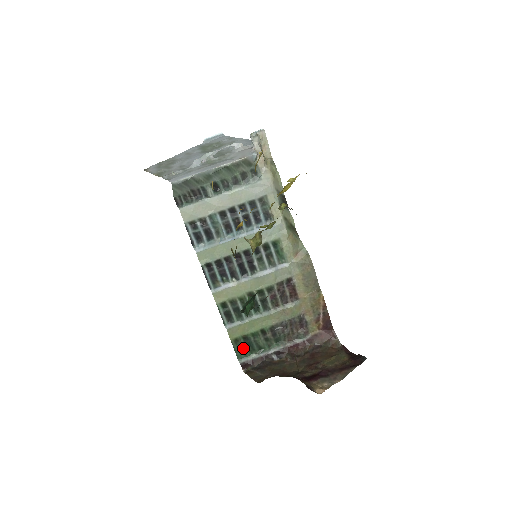
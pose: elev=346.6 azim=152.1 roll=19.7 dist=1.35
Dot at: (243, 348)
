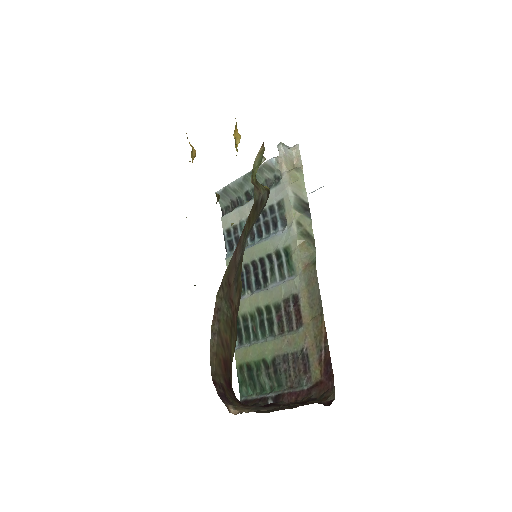
Dot at: (246, 381)
